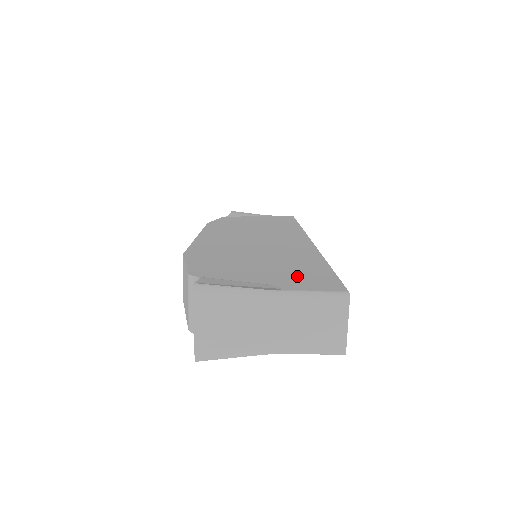
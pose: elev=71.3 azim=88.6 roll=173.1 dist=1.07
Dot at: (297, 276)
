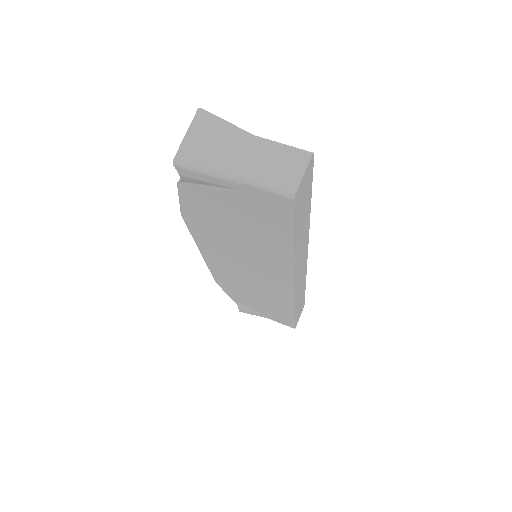
Dot at: occluded
